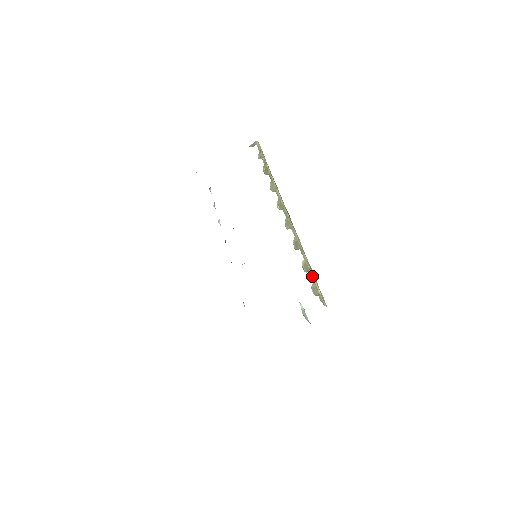
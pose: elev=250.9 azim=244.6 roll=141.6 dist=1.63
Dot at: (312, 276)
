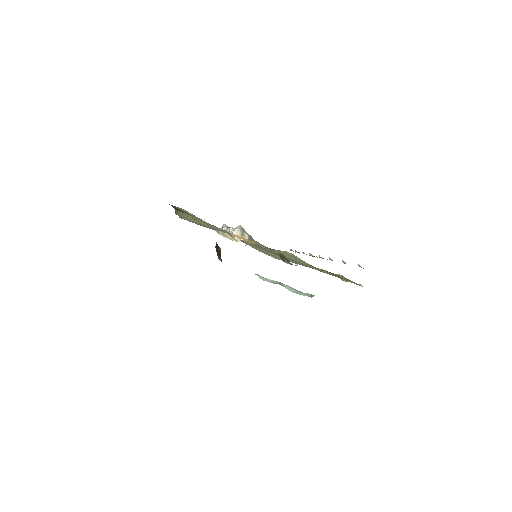
Dot at: occluded
